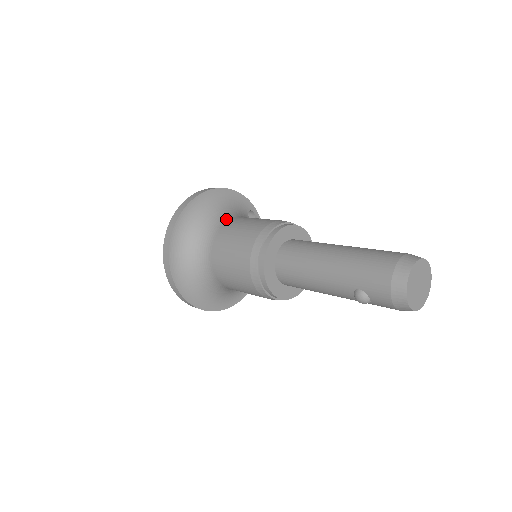
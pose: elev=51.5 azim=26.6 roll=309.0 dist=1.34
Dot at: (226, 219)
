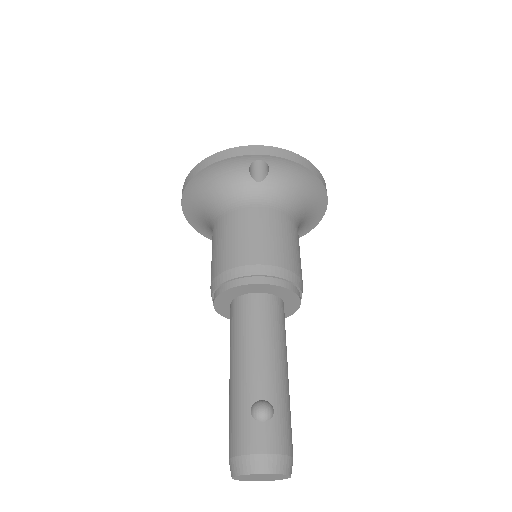
Dot at: (214, 220)
